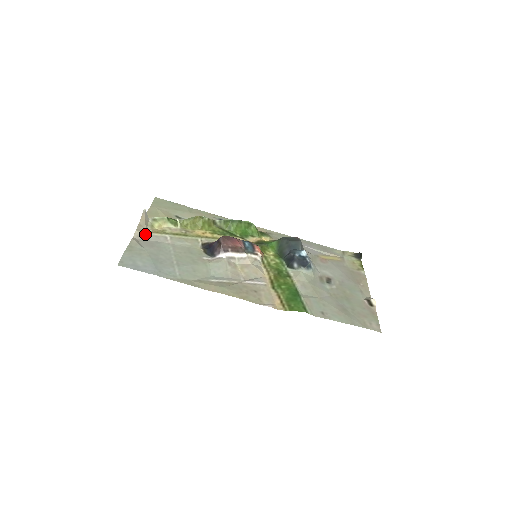
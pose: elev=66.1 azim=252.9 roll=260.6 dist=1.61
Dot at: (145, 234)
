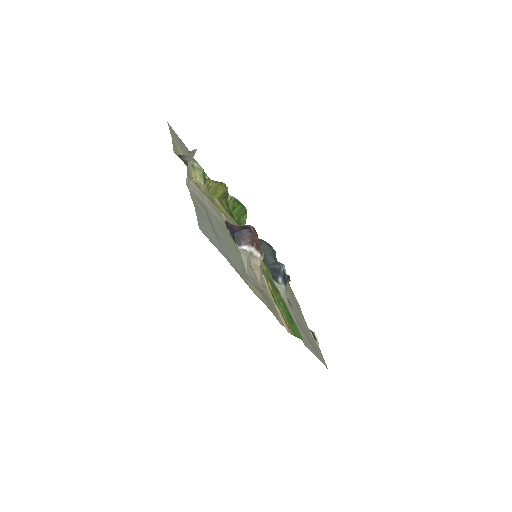
Dot at: (192, 184)
